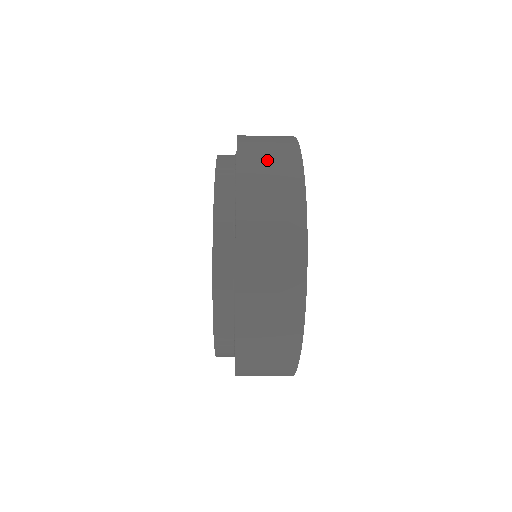
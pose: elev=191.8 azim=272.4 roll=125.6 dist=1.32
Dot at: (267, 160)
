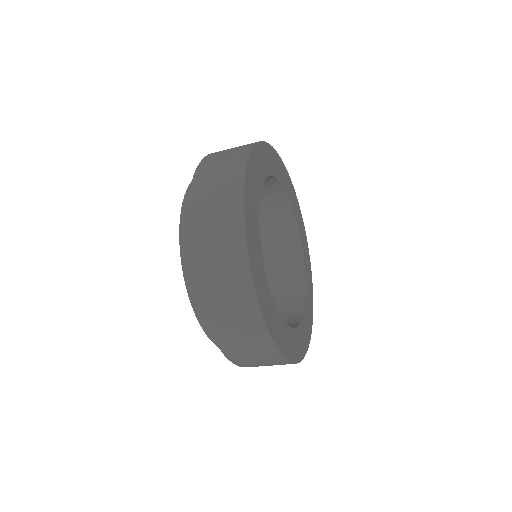
Dot at: (212, 215)
